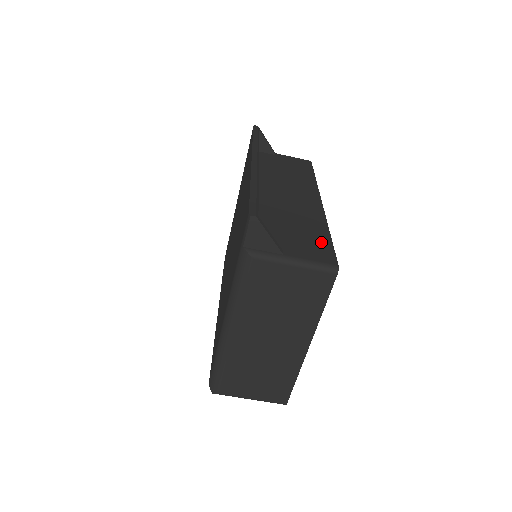
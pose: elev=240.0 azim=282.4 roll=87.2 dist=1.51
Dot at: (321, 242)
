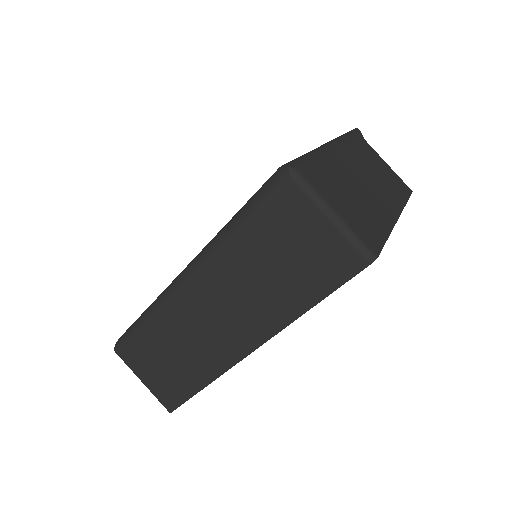
Dot at: occluded
